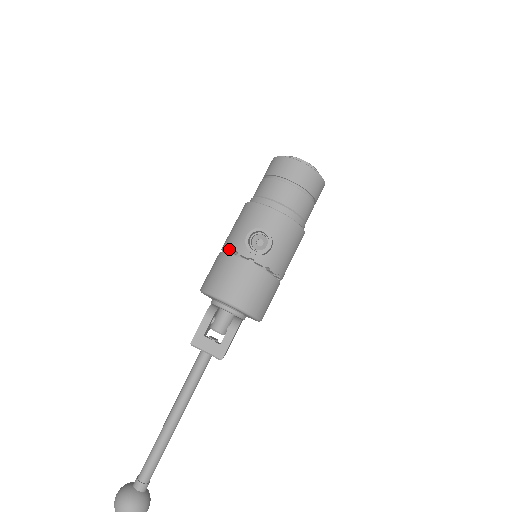
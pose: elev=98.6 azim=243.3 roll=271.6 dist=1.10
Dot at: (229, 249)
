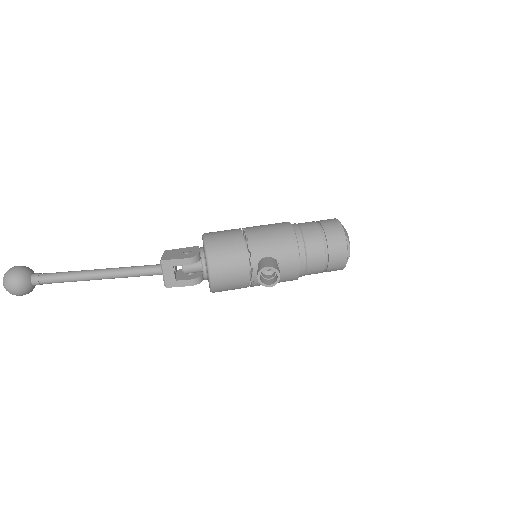
Dot at: (249, 246)
